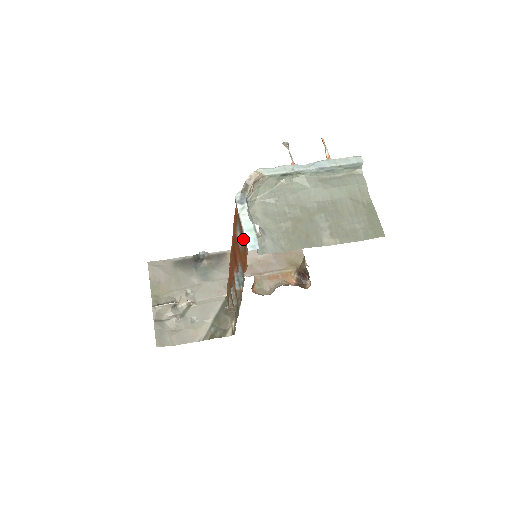
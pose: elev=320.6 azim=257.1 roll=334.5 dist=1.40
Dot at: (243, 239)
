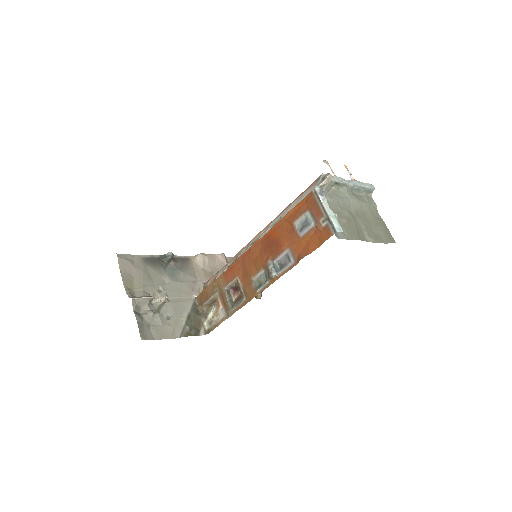
Dot at: (320, 224)
